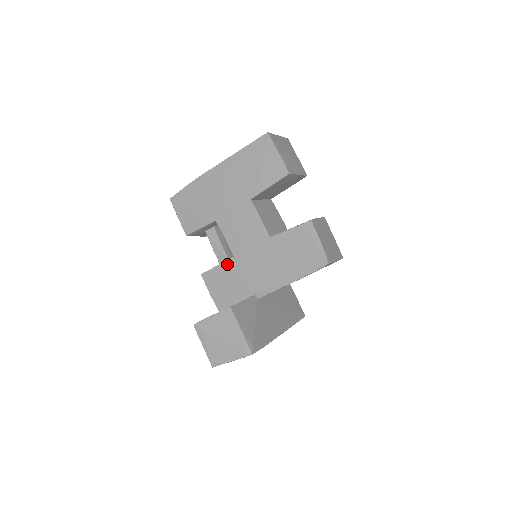
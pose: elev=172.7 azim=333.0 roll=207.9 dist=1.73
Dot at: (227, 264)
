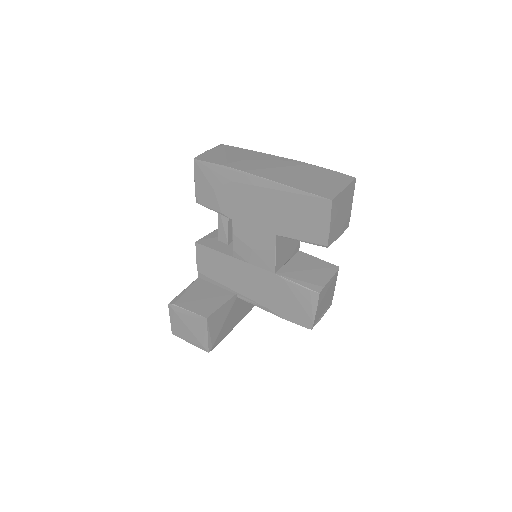
Dot at: (224, 257)
